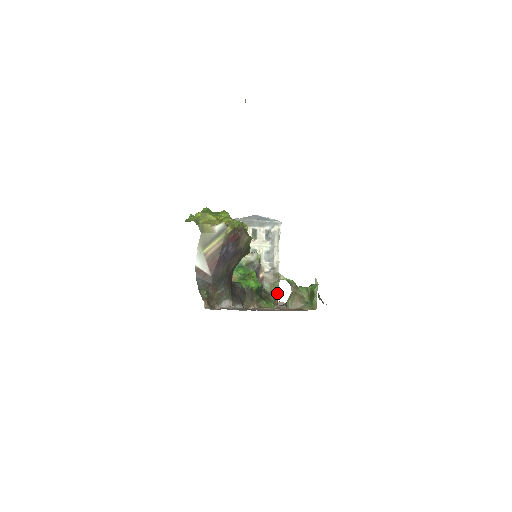
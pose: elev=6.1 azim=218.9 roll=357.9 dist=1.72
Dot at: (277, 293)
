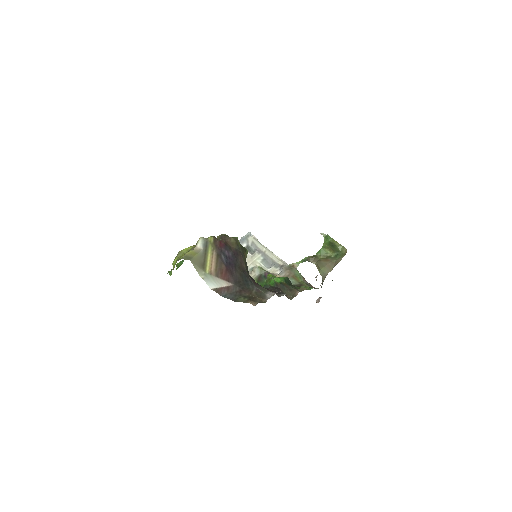
Dot at: (306, 281)
